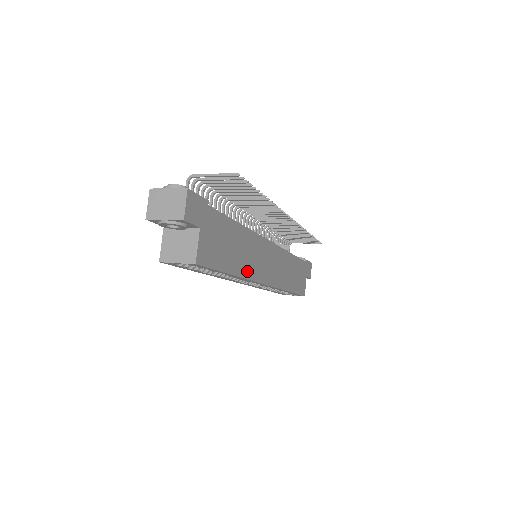
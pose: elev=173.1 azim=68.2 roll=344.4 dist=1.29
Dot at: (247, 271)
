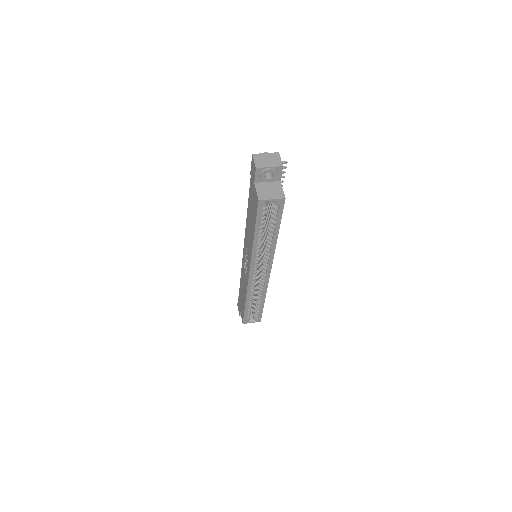
Dot at: occluded
